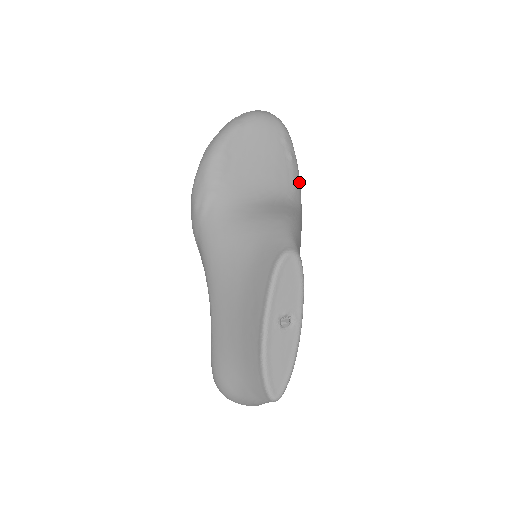
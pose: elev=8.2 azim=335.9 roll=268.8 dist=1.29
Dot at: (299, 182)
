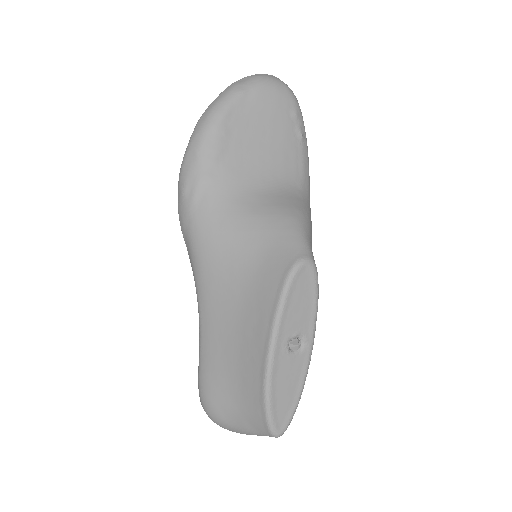
Dot at: (308, 166)
